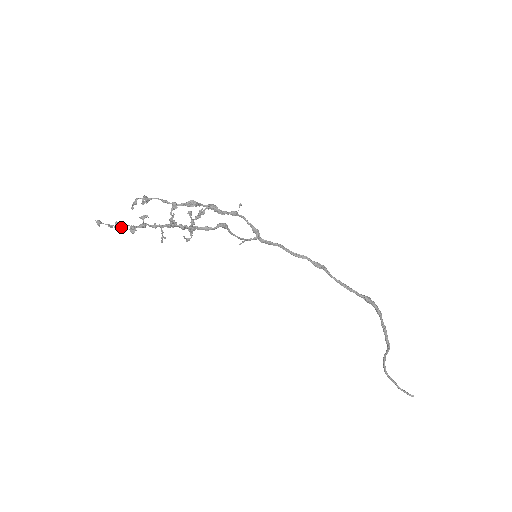
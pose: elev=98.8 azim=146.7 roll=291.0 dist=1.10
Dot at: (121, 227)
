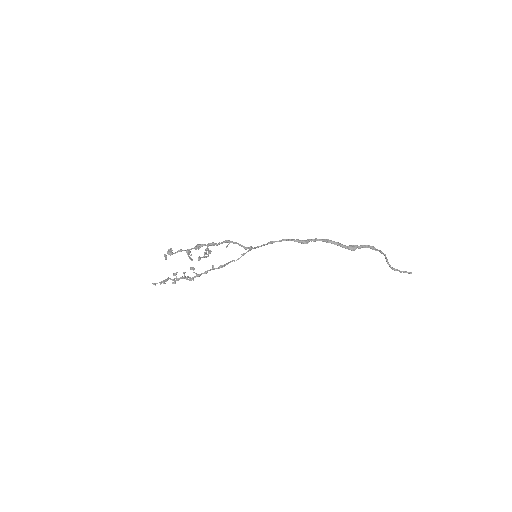
Dot at: (167, 280)
